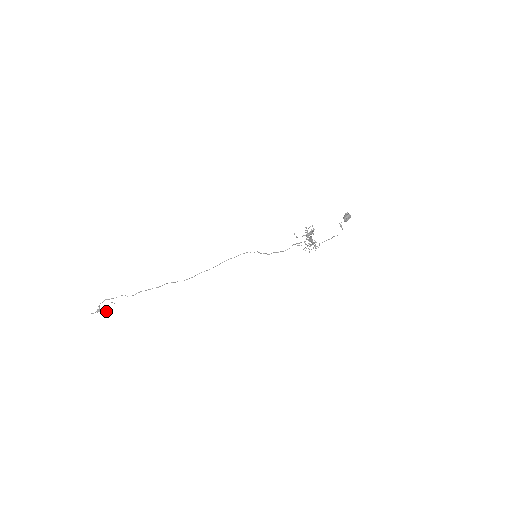
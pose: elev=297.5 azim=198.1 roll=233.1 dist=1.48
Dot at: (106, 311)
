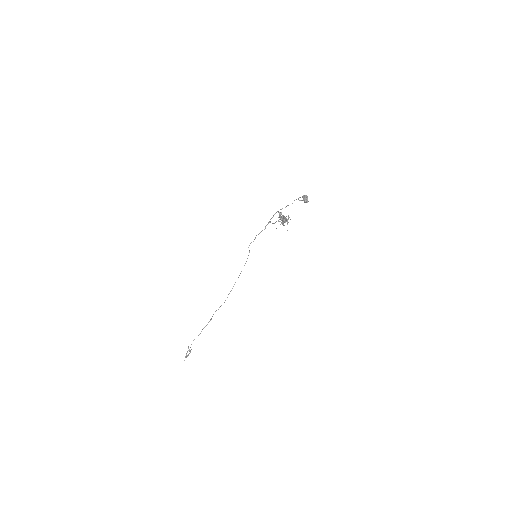
Dot at: occluded
